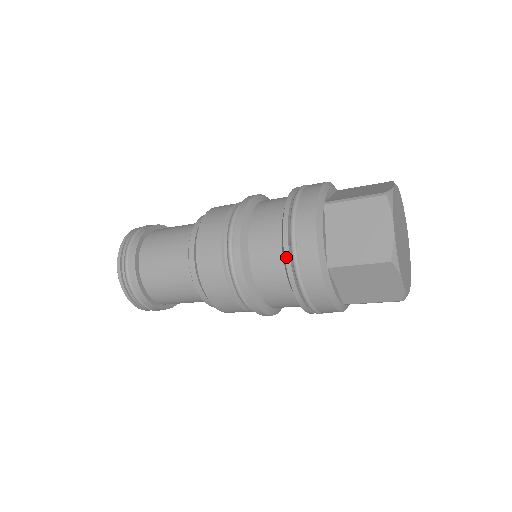
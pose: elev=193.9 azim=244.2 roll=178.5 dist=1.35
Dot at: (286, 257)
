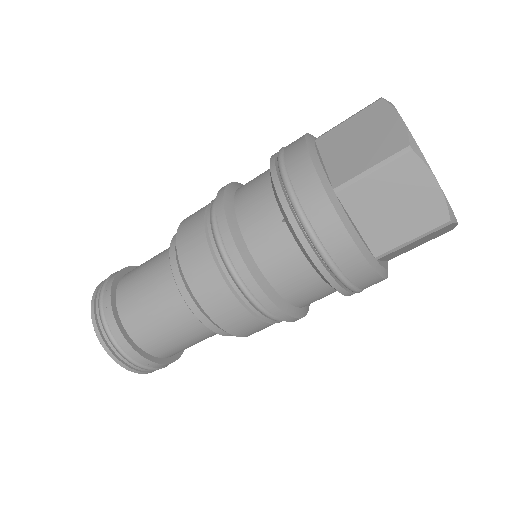
Dot at: occluded
